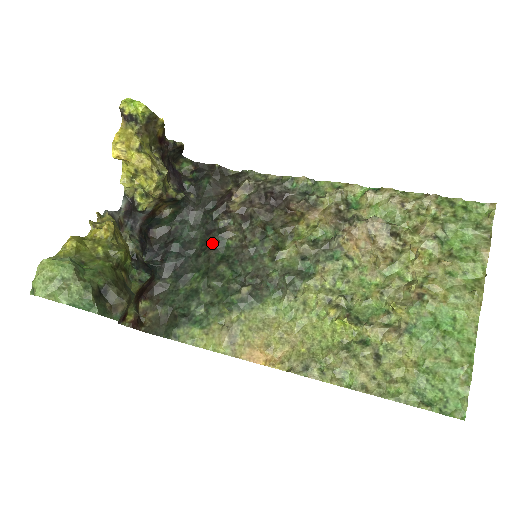
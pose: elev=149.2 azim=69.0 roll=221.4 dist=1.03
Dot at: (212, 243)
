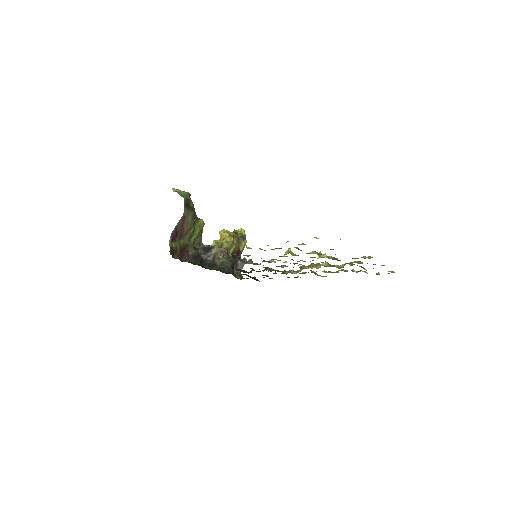
Dot at: (233, 270)
